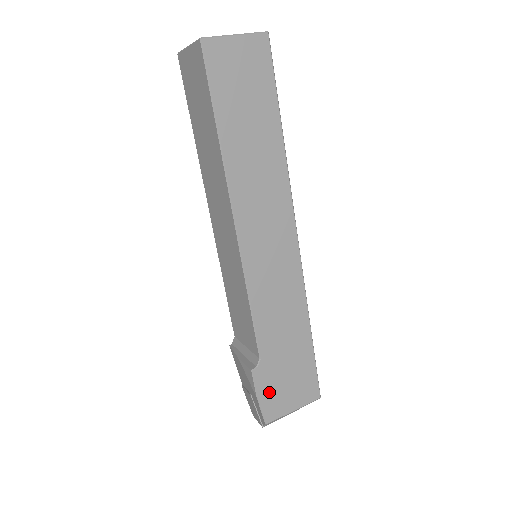
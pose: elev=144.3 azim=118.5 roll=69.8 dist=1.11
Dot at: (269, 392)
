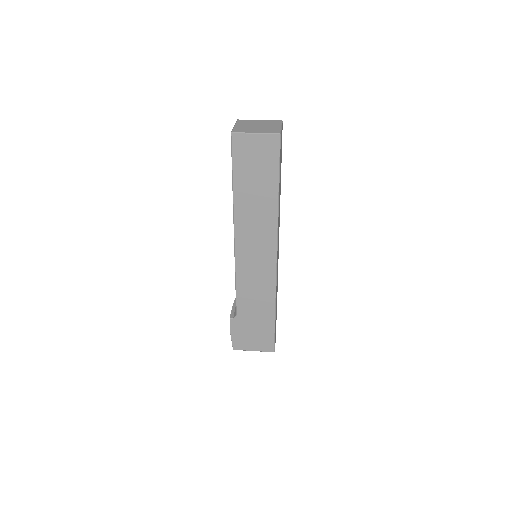
Dot at: (239, 334)
